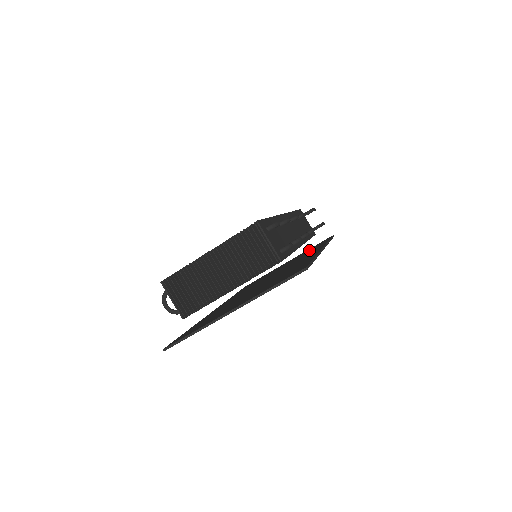
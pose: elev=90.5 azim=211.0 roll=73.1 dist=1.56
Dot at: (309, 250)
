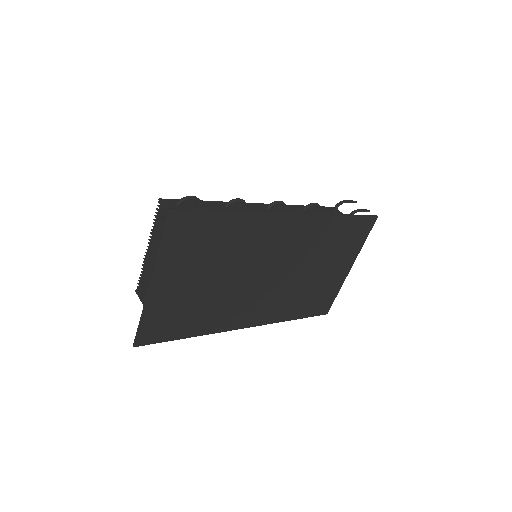
Dot at: (342, 239)
